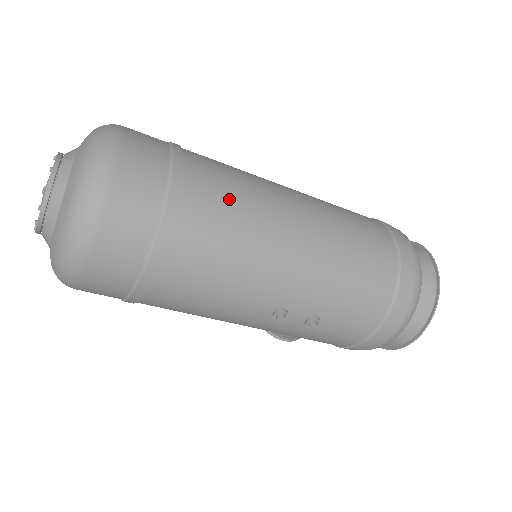
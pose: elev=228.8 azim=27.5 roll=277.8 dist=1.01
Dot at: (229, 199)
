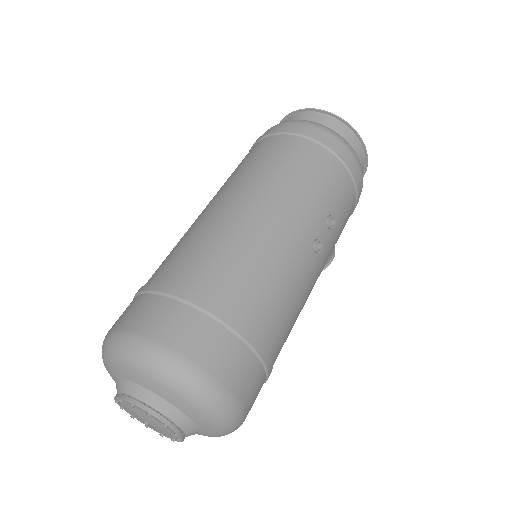
Dot at: (208, 254)
